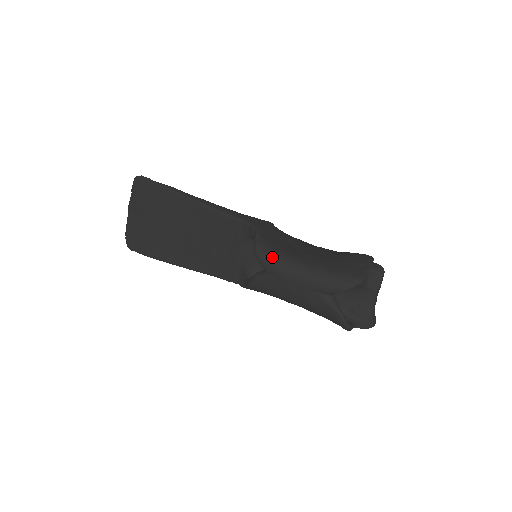
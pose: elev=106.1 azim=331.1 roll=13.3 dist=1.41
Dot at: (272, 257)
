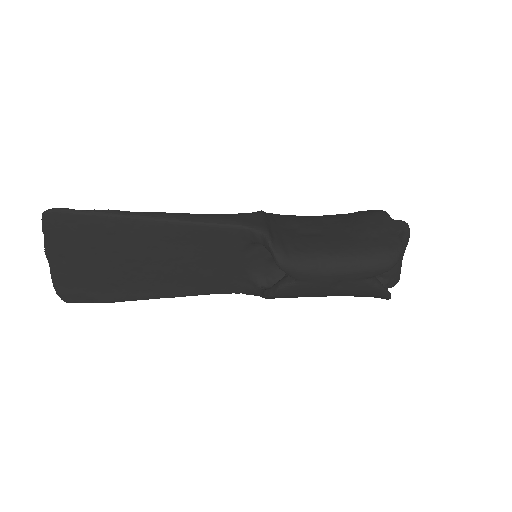
Dot at: (301, 262)
